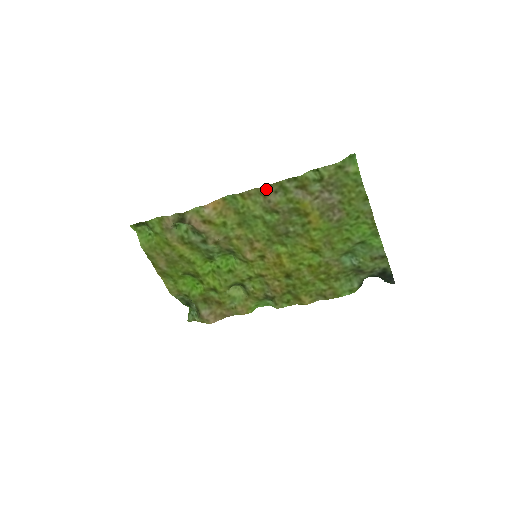
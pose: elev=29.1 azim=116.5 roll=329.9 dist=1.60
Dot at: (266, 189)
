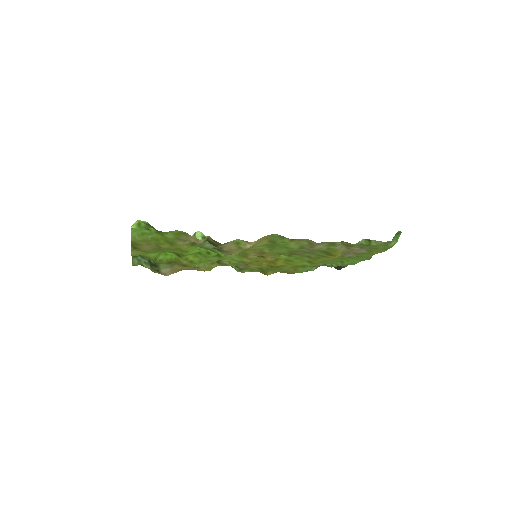
Dot at: (319, 243)
